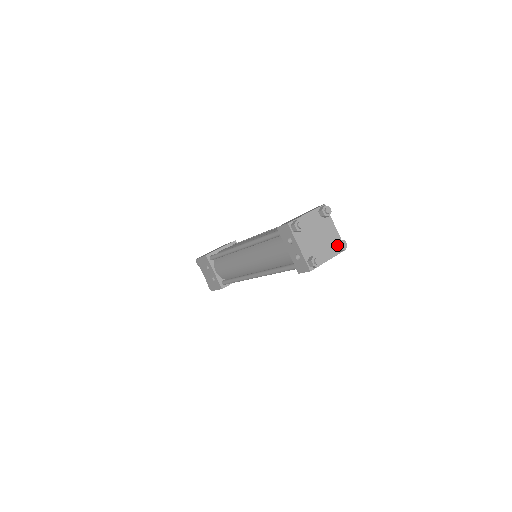
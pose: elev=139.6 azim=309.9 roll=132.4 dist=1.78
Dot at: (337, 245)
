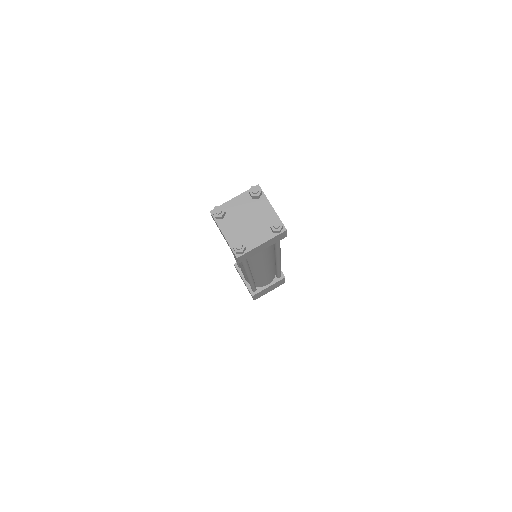
Dot at: (270, 226)
